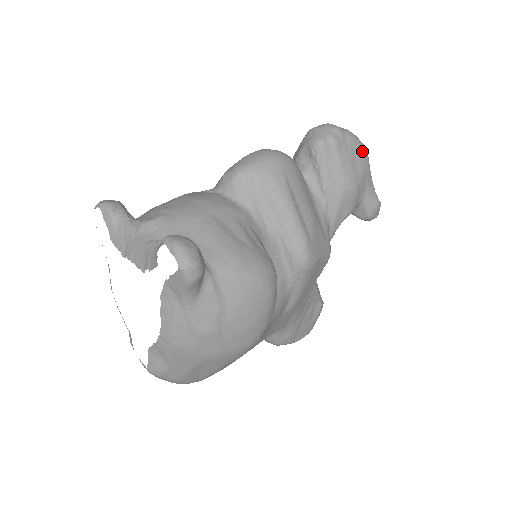
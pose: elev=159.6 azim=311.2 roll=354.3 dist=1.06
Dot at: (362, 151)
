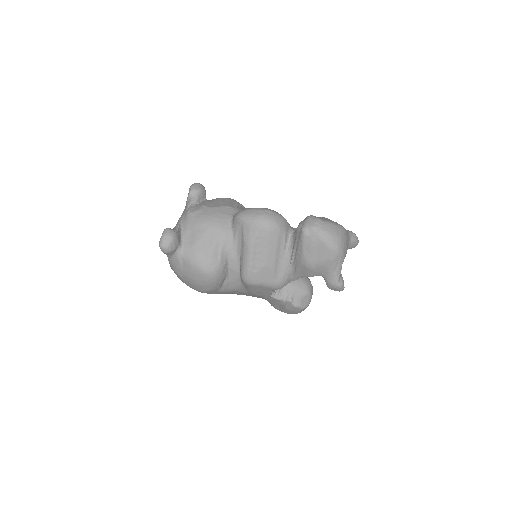
Dot at: (328, 250)
